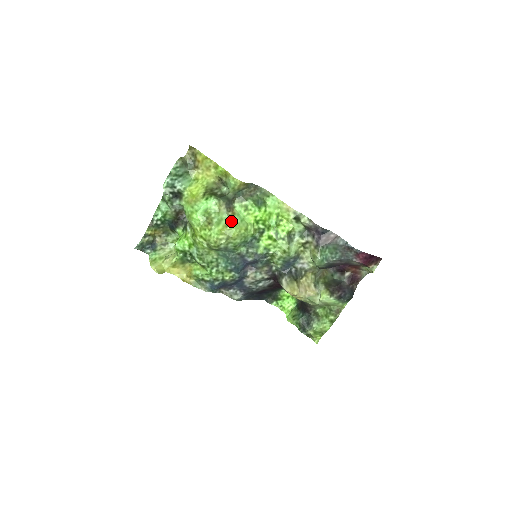
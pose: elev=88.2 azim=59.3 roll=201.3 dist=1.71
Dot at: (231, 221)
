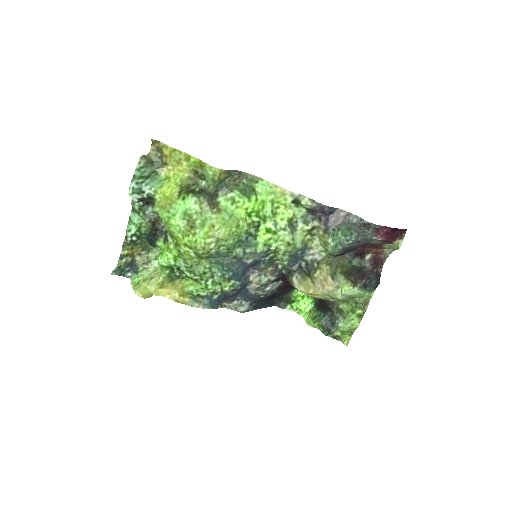
Dot at: (218, 219)
